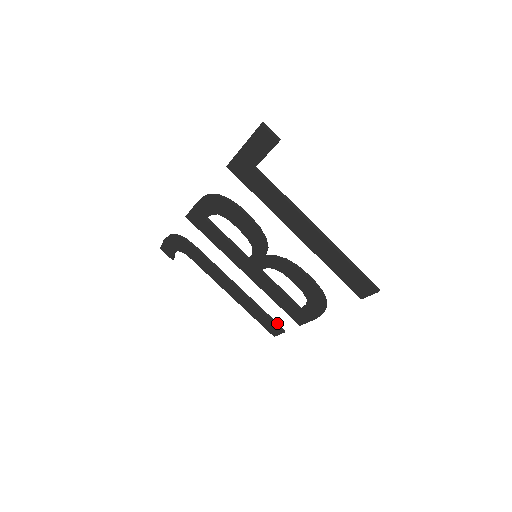
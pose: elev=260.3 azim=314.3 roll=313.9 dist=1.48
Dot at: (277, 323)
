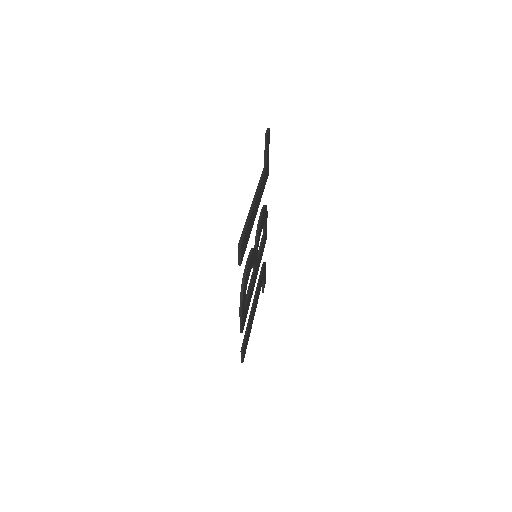
Dot at: (245, 342)
